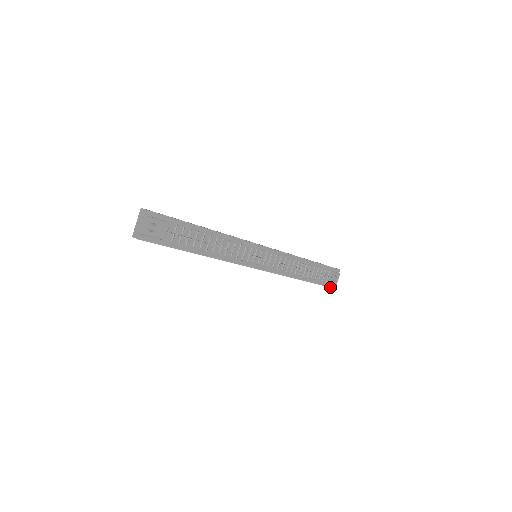
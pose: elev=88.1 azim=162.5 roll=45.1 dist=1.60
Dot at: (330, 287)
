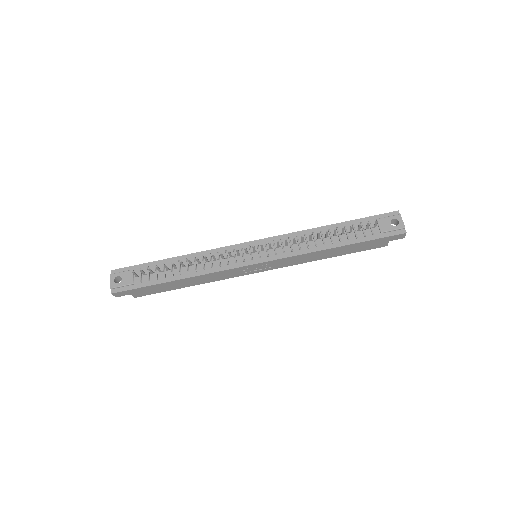
Dot at: (397, 235)
